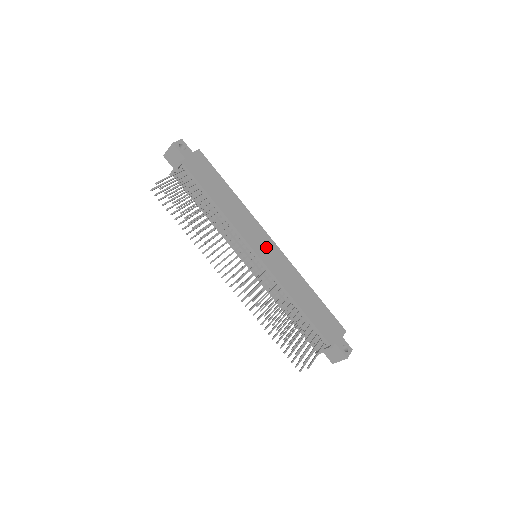
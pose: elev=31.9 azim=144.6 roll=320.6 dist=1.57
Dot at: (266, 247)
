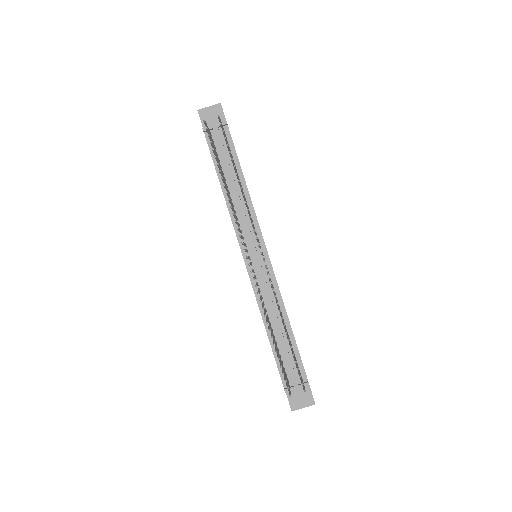
Dot at: occluded
